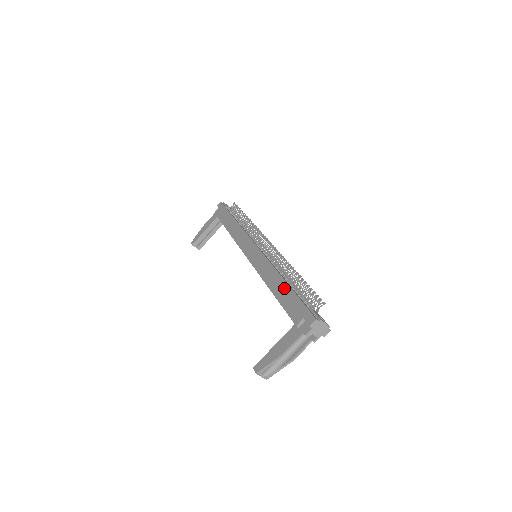
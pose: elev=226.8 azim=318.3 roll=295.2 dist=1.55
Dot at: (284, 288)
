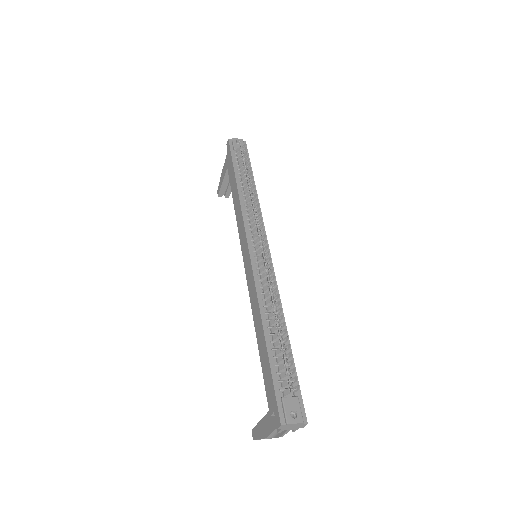
Dot at: (263, 348)
